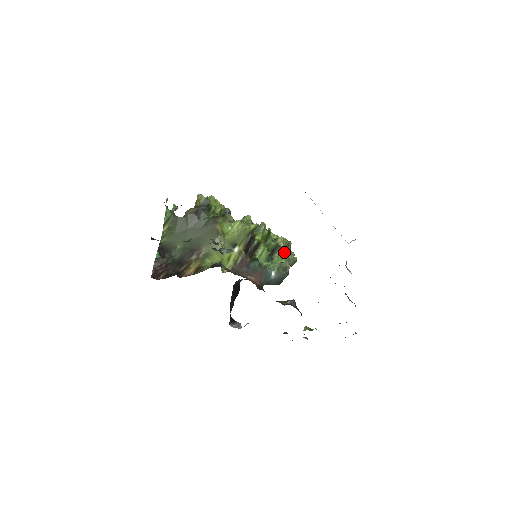
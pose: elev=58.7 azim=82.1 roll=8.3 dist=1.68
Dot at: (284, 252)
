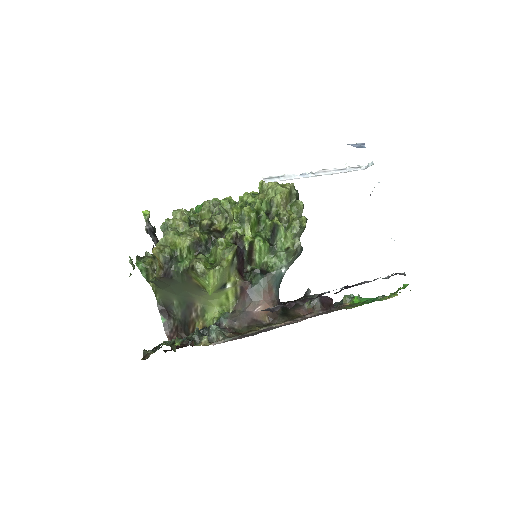
Dot at: (287, 218)
